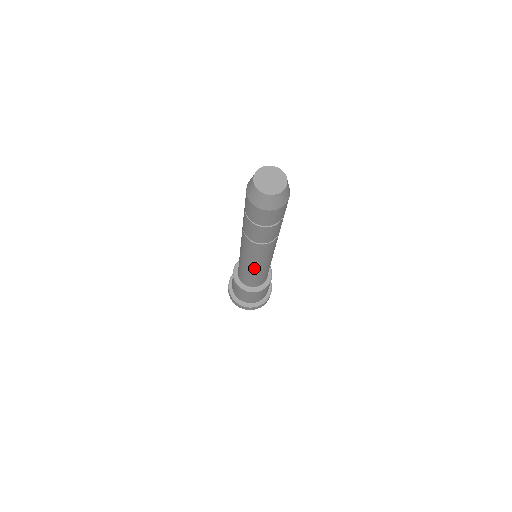
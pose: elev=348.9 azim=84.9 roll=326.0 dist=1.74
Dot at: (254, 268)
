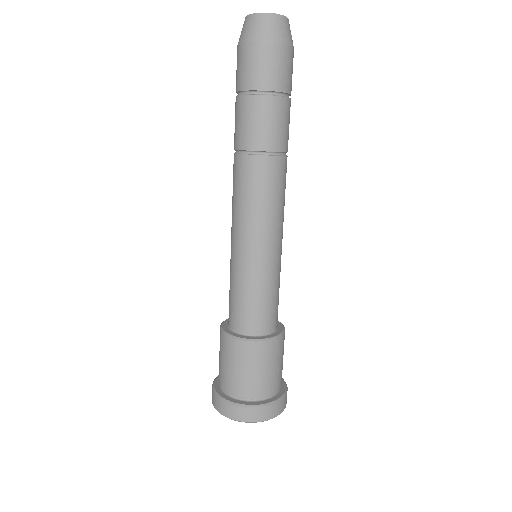
Dot at: (253, 251)
